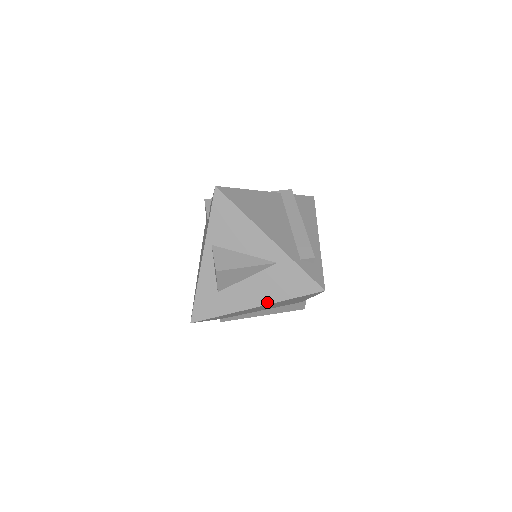
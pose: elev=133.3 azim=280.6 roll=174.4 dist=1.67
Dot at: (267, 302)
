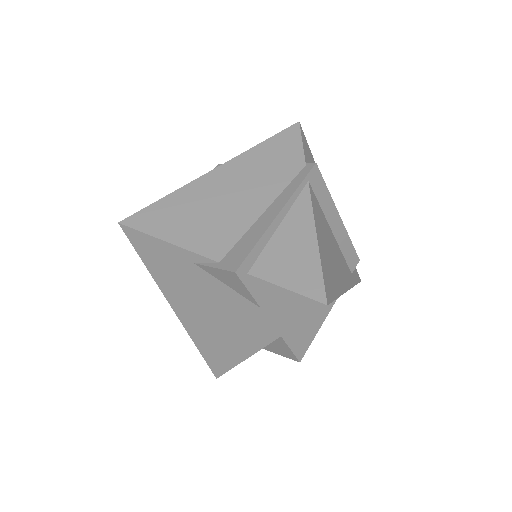
Dot at: occluded
